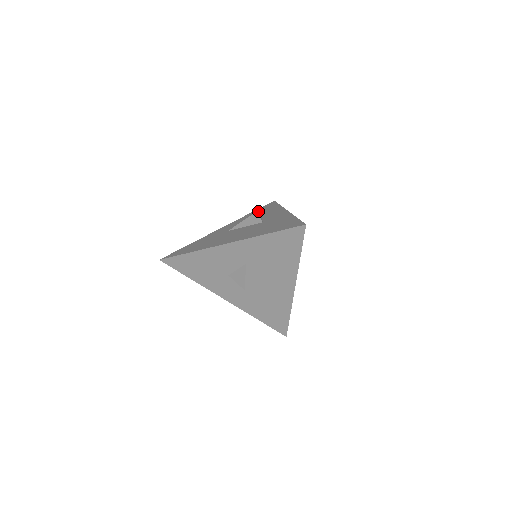
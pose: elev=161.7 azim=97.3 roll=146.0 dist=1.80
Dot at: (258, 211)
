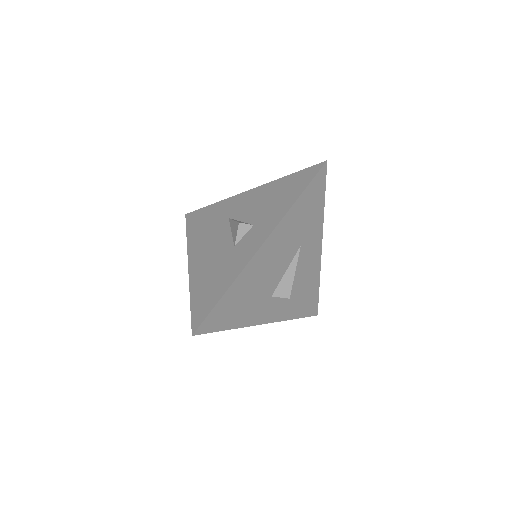
Dot at: (285, 185)
